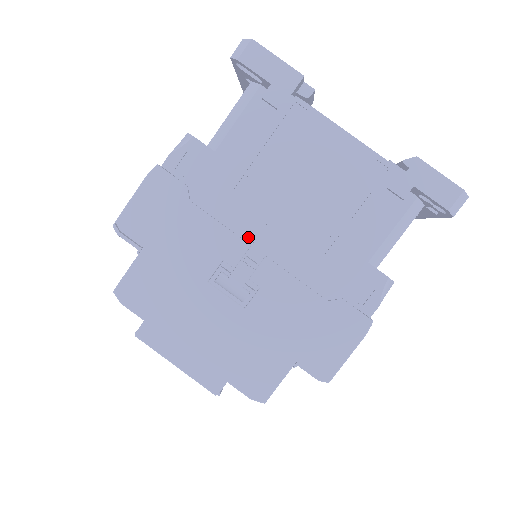
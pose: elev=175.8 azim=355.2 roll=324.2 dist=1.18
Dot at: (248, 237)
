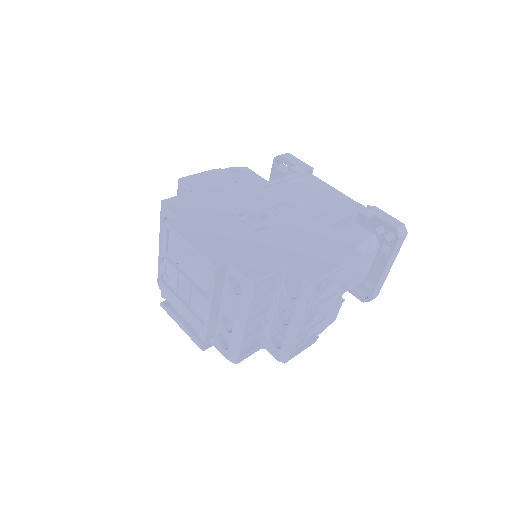
Dot at: (267, 205)
